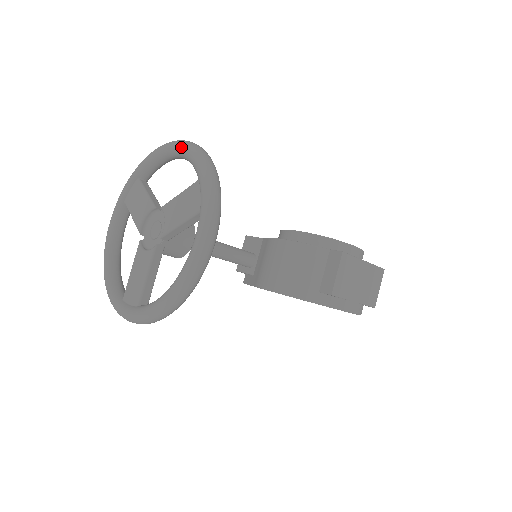
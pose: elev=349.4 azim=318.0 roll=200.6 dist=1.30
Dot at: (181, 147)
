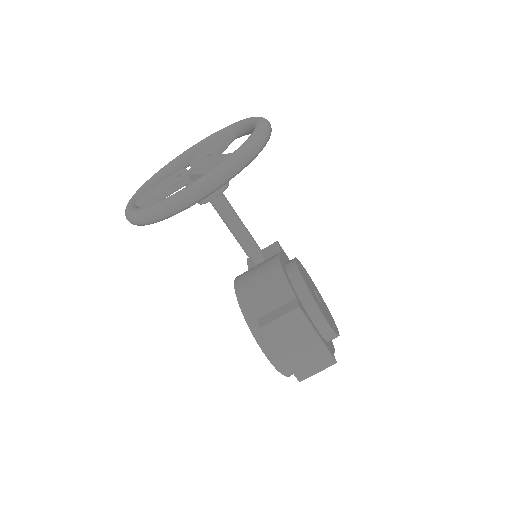
Dot at: (258, 124)
